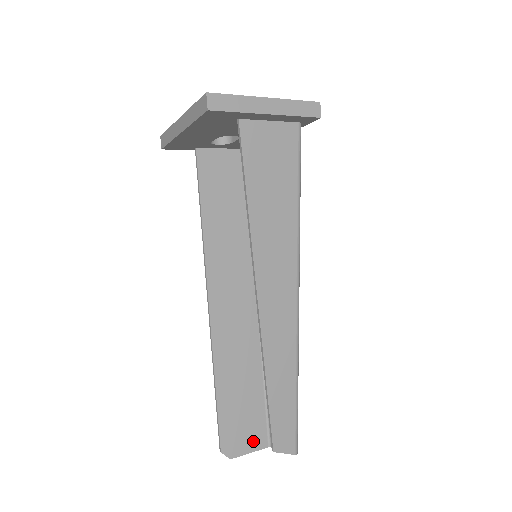
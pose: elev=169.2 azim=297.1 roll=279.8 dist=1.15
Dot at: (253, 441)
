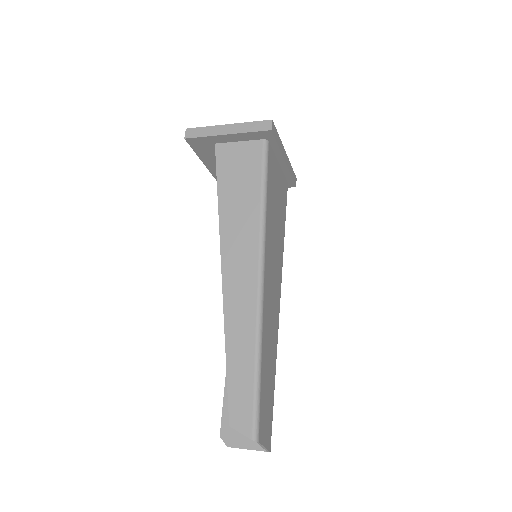
Dot at: occluded
